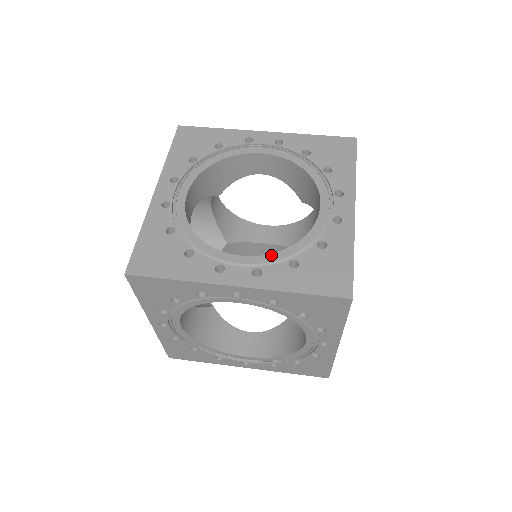
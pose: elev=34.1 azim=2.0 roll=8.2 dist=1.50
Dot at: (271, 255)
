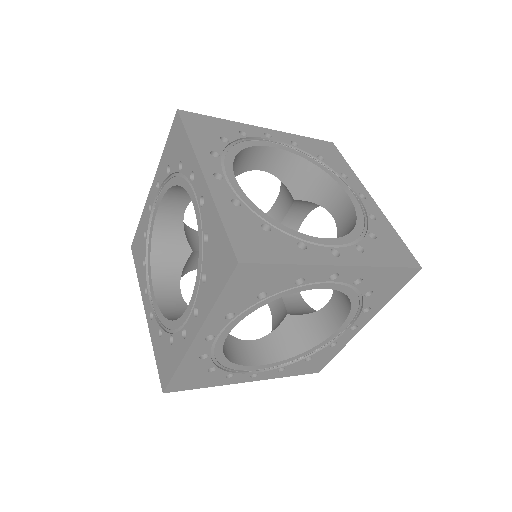
Dot at: (159, 312)
